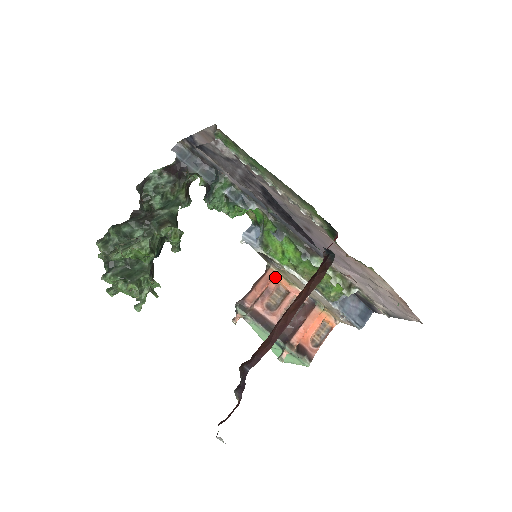
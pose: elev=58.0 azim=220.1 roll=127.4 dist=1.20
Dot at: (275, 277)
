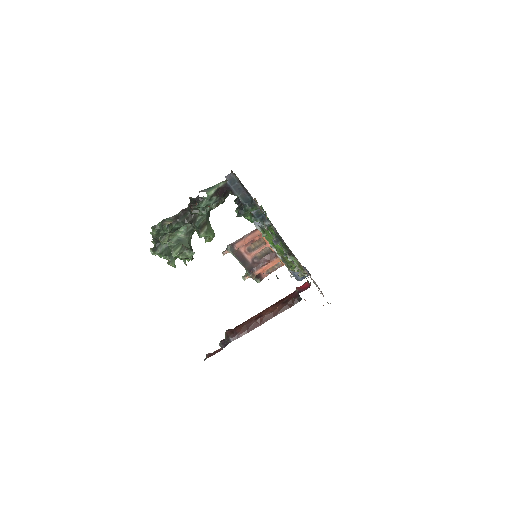
Dot at: (261, 234)
